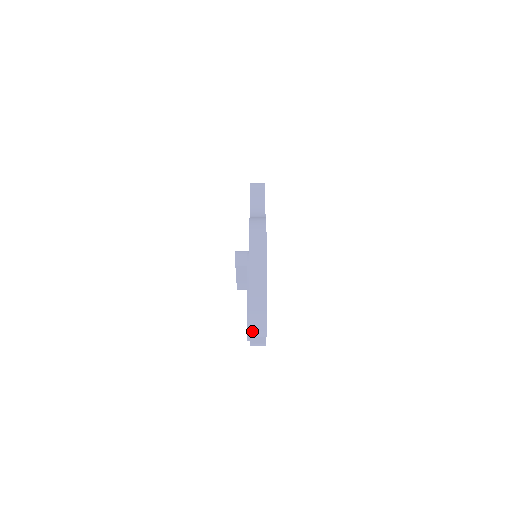
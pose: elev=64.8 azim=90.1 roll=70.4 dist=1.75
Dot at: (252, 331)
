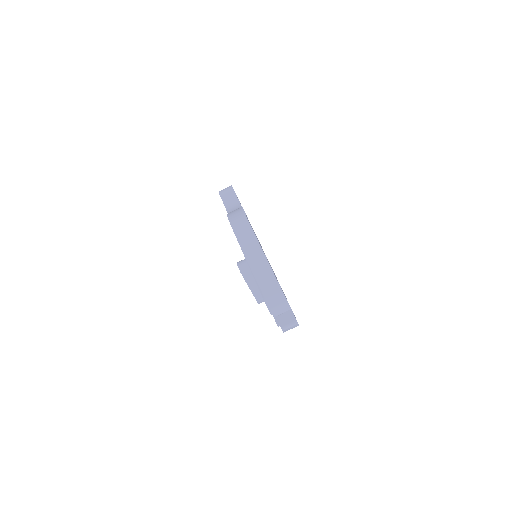
Dot at: (273, 308)
